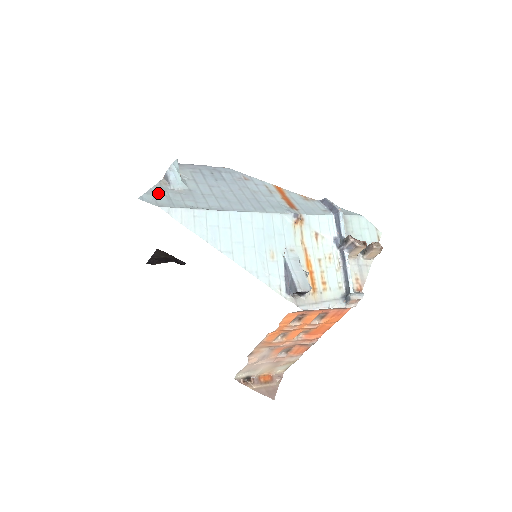
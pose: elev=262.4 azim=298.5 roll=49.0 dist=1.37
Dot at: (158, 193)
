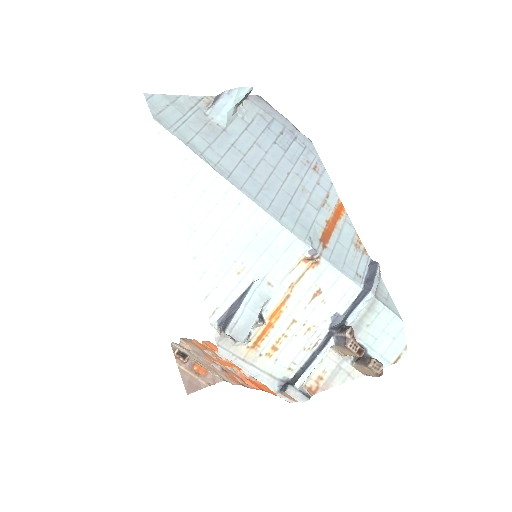
Dot at: (180, 105)
